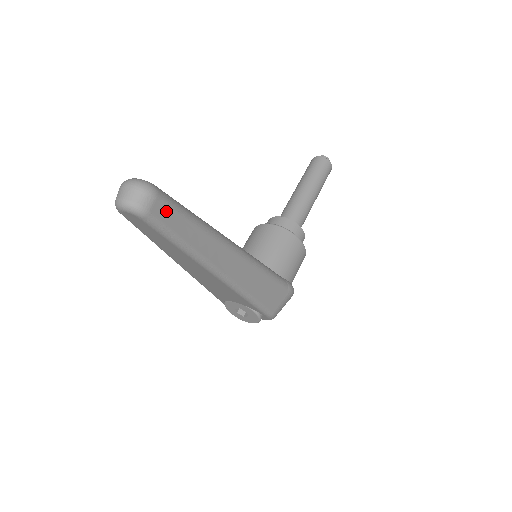
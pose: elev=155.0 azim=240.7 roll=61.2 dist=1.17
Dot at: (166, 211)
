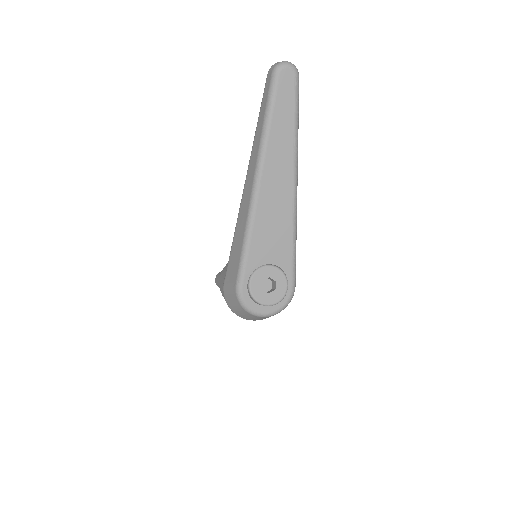
Dot at: occluded
